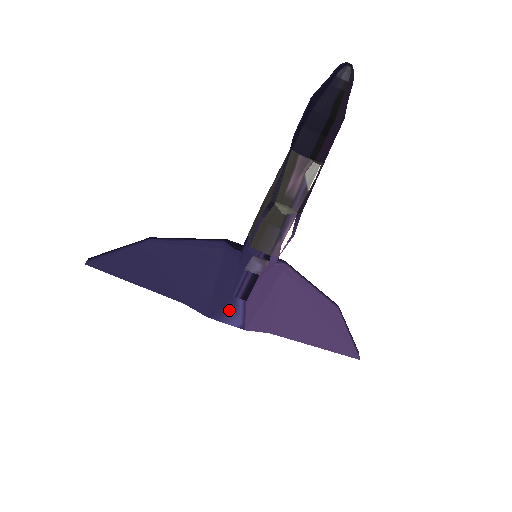
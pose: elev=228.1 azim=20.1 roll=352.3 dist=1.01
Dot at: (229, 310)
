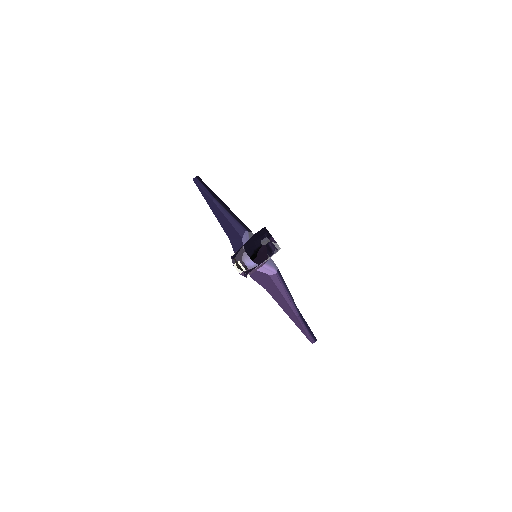
Dot at: occluded
